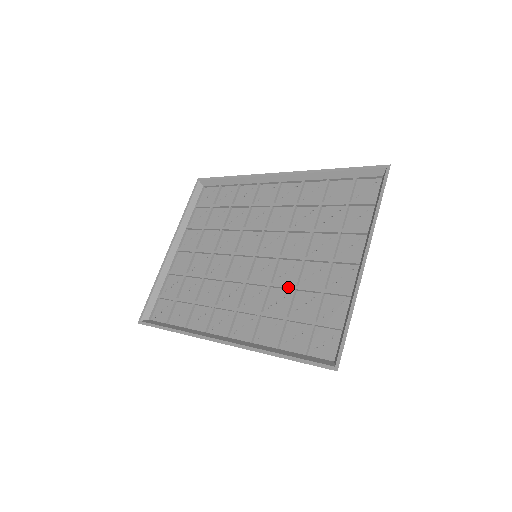
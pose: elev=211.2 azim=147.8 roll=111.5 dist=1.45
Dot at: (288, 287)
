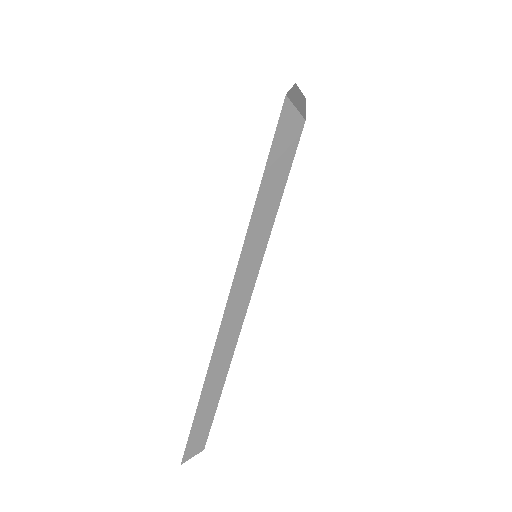
Dot at: occluded
